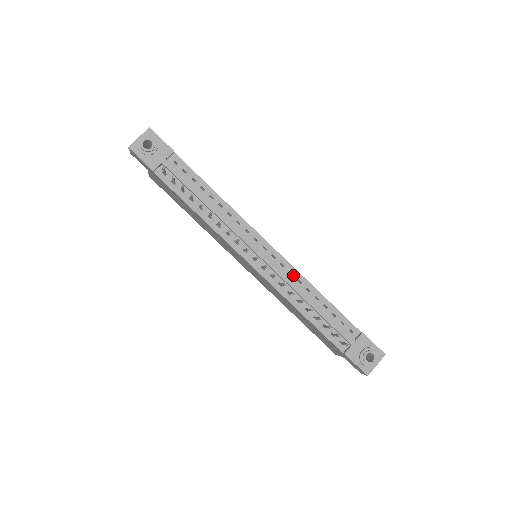
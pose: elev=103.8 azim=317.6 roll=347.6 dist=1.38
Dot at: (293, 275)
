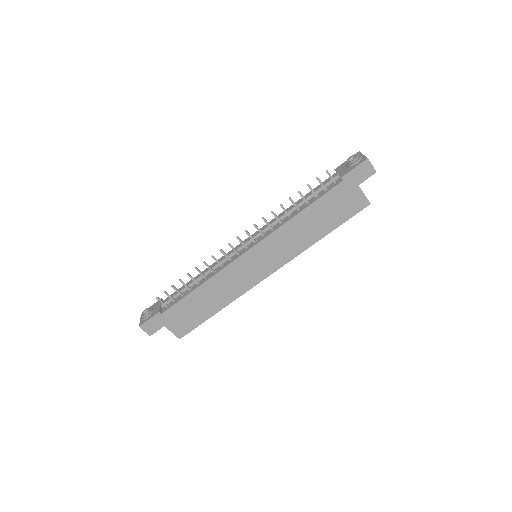
Dot at: occluded
